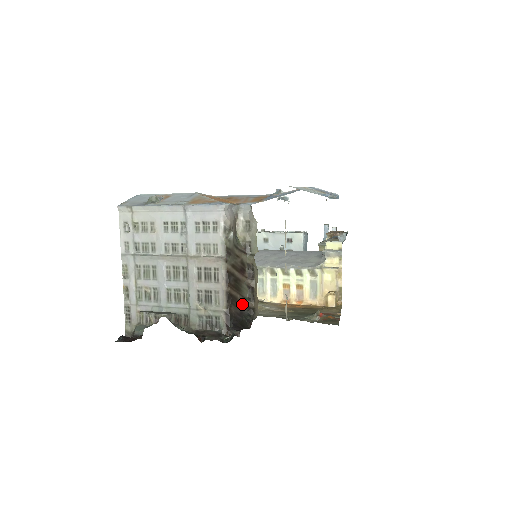
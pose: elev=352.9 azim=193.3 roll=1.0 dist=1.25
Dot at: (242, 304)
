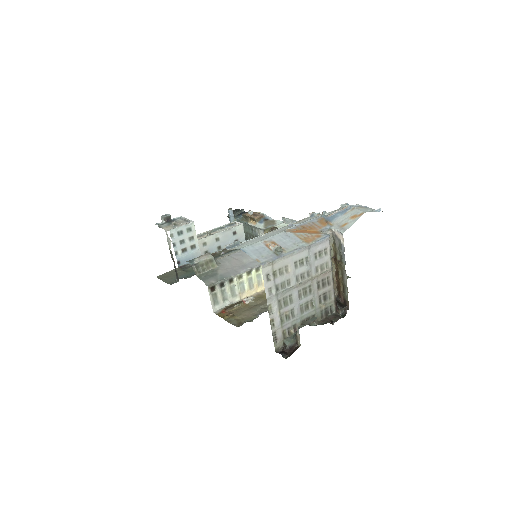
Dot at: occluded
